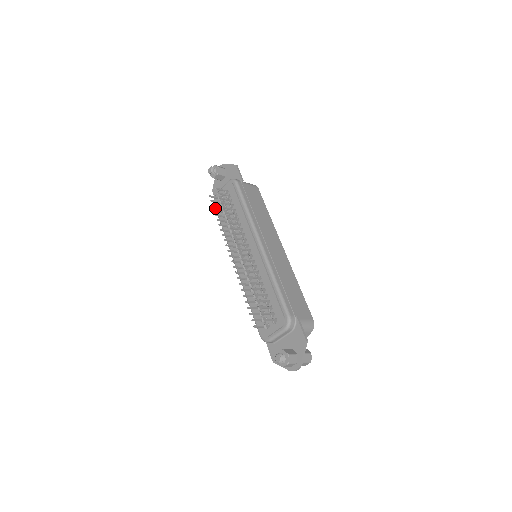
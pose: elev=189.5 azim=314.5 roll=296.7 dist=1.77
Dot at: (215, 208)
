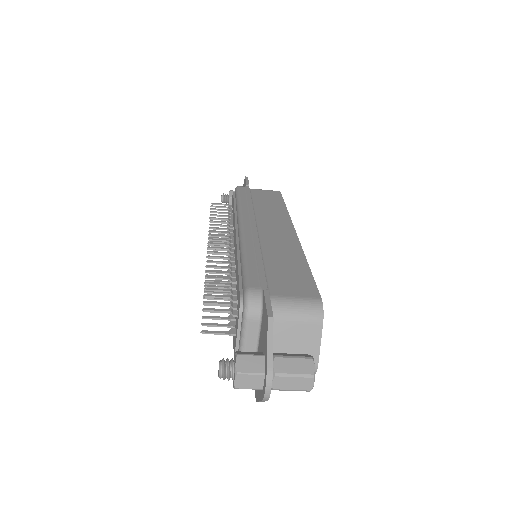
Dot at: occluded
